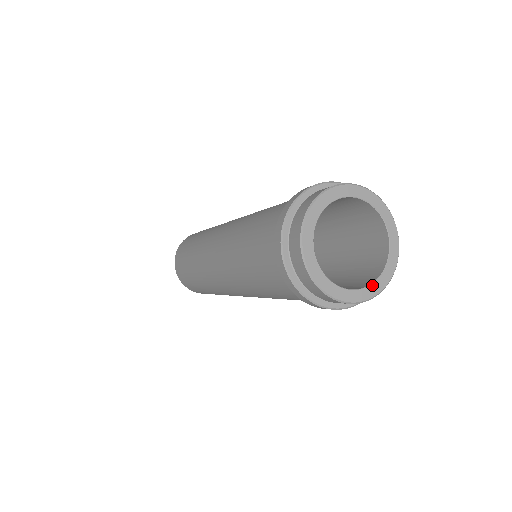
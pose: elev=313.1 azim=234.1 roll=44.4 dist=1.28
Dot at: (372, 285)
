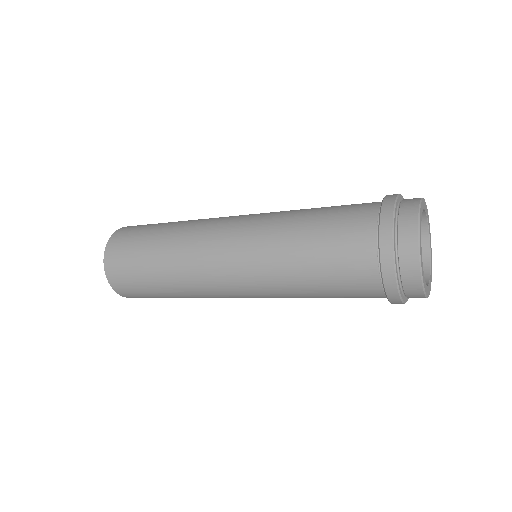
Dot at: (431, 274)
